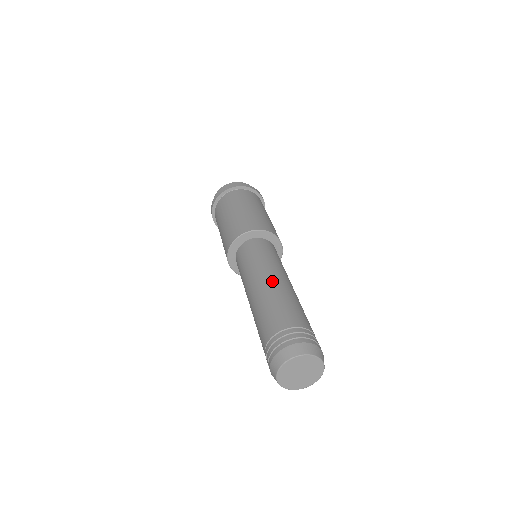
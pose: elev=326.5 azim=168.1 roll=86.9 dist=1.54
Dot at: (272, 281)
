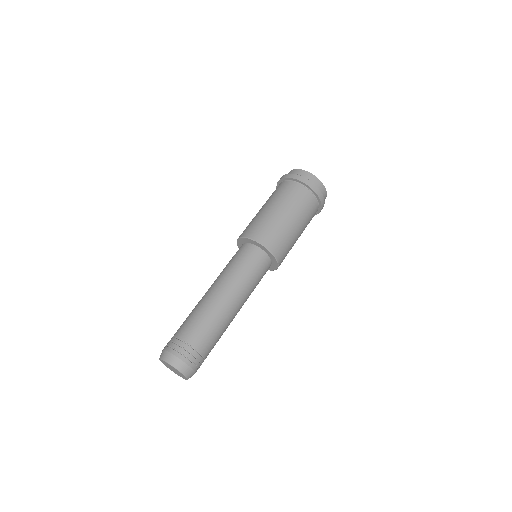
Dot at: (228, 303)
